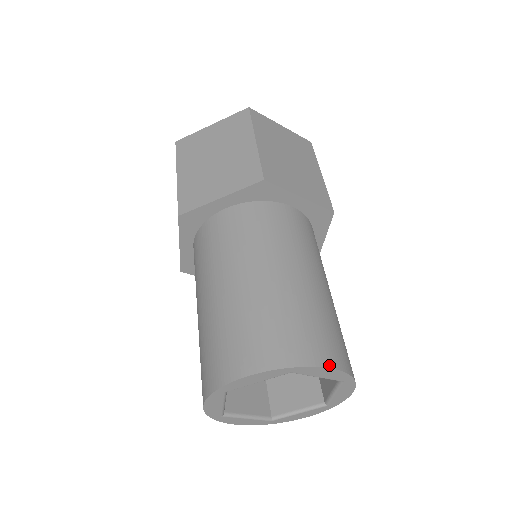
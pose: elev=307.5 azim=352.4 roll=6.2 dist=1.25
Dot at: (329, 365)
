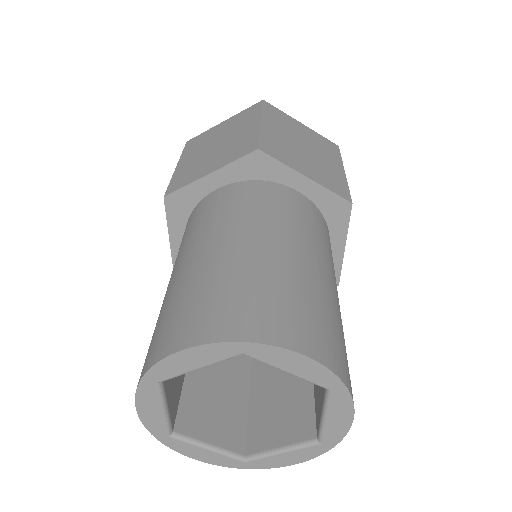
Dot at: (300, 350)
